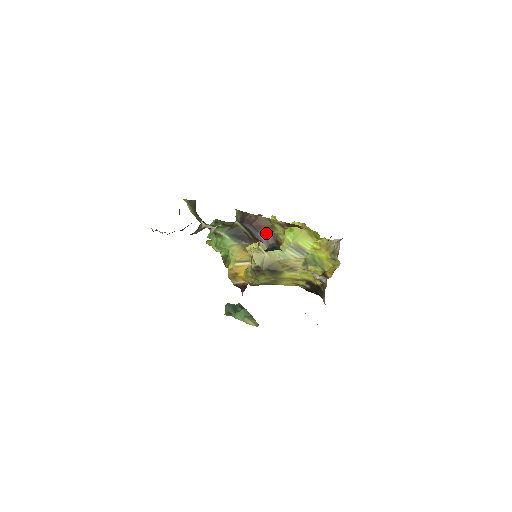
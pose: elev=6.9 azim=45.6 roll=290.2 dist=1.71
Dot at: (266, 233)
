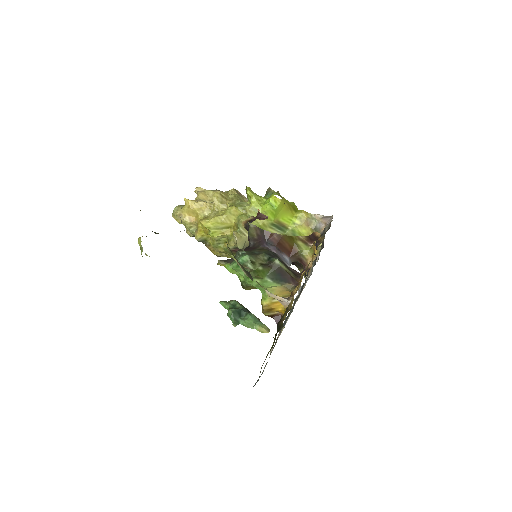
Dot at: (290, 253)
